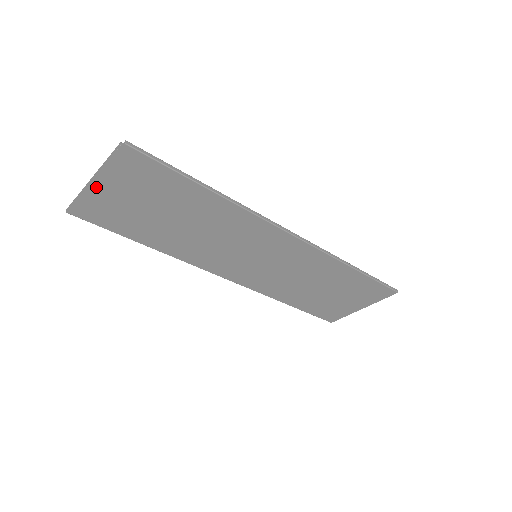
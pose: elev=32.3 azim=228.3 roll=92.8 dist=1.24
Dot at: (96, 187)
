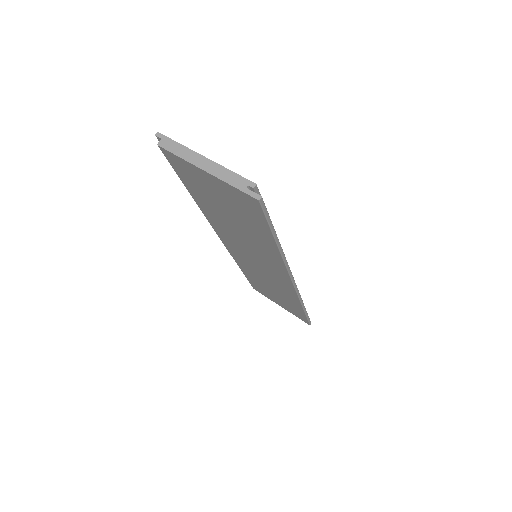
Dot at: (202, 171)
